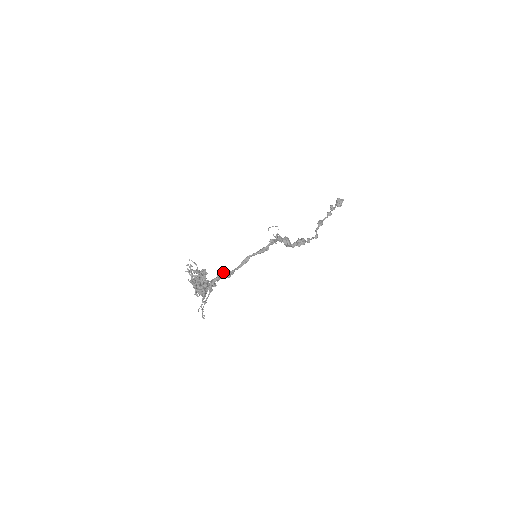
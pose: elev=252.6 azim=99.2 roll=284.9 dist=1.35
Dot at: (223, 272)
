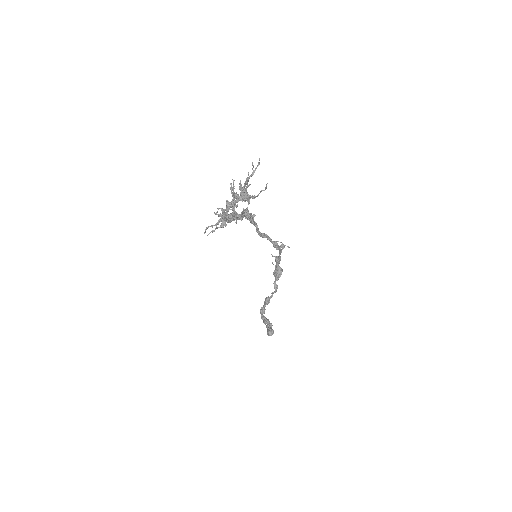
Dot at: (254, 216)
